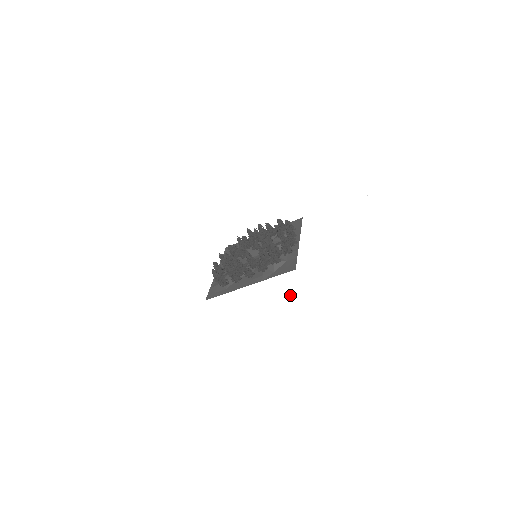
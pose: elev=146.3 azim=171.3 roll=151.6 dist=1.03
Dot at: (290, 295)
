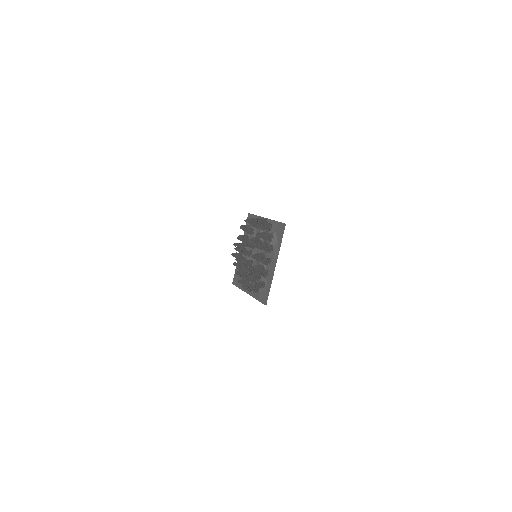
Dot at: (293, 269)
